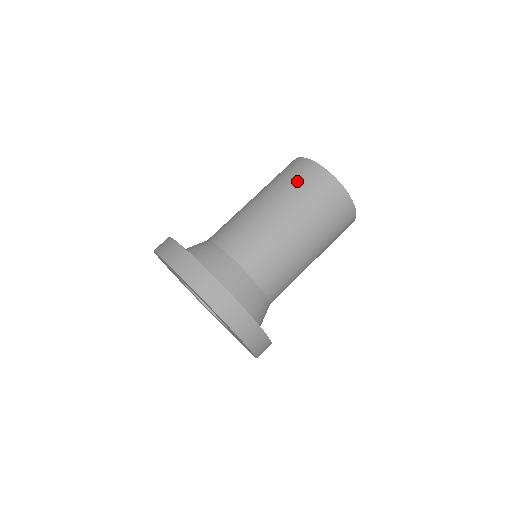
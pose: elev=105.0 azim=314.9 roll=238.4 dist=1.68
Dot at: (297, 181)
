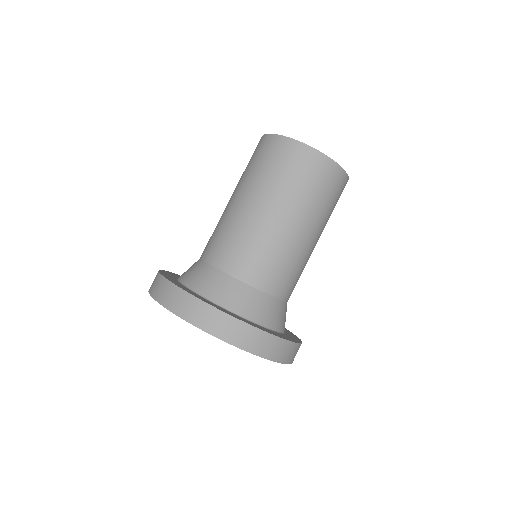
Dot at: (257, 162)
